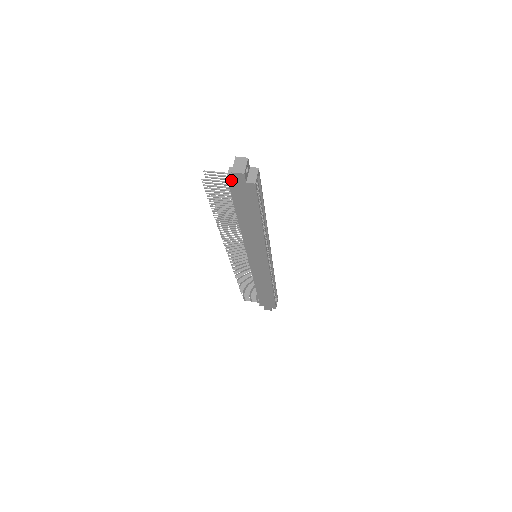
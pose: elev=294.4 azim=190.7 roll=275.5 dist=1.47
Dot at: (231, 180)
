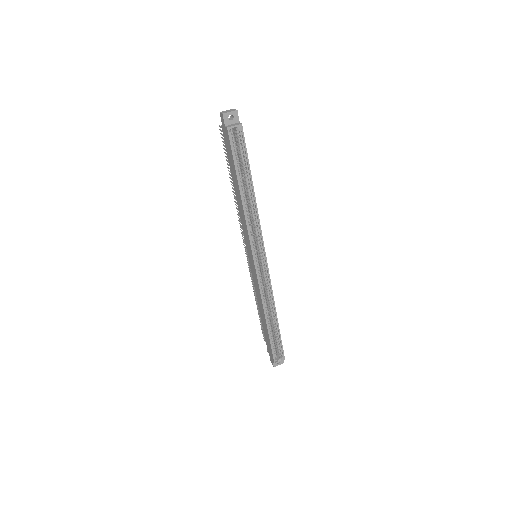
Dot at: occluded
